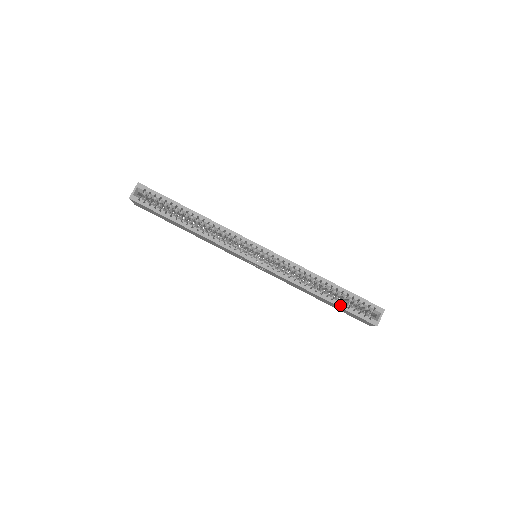
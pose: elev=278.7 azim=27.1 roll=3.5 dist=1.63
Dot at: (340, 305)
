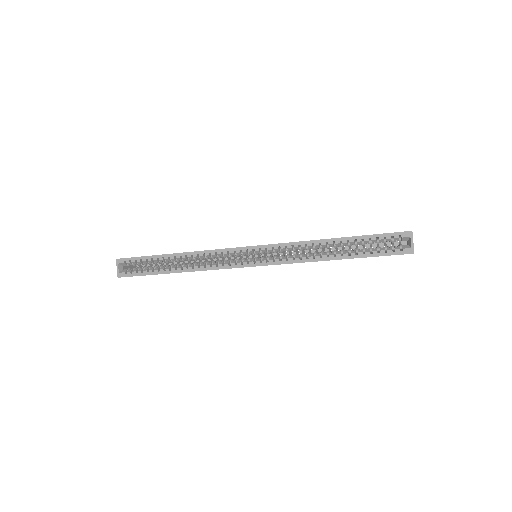
Dot at: (361, 256)
